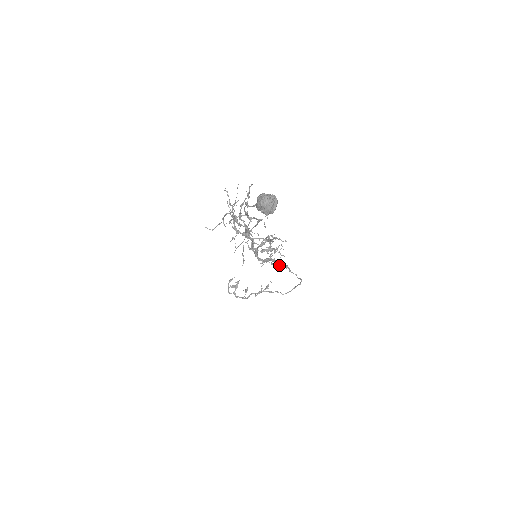
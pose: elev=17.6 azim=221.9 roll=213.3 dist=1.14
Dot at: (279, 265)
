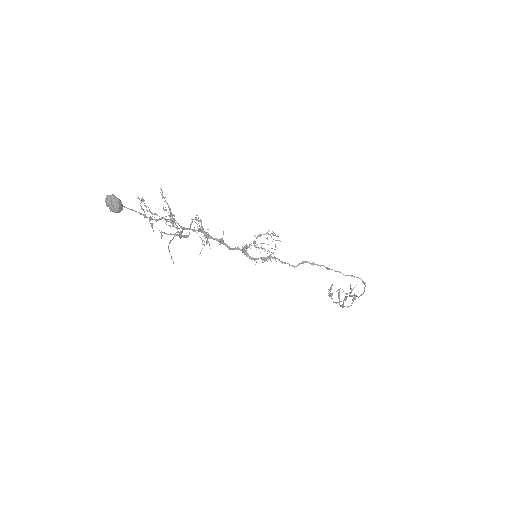
Dot at: (301, 263)
